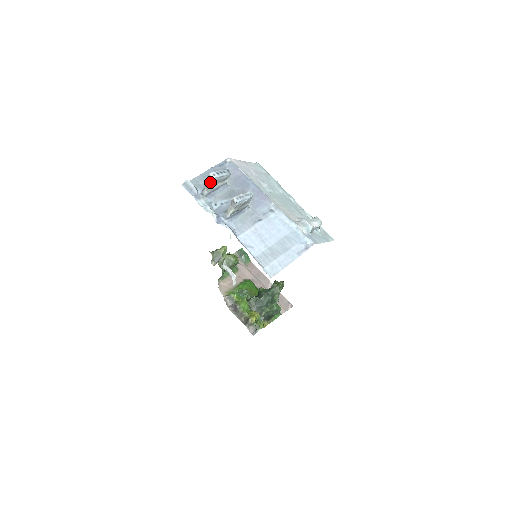
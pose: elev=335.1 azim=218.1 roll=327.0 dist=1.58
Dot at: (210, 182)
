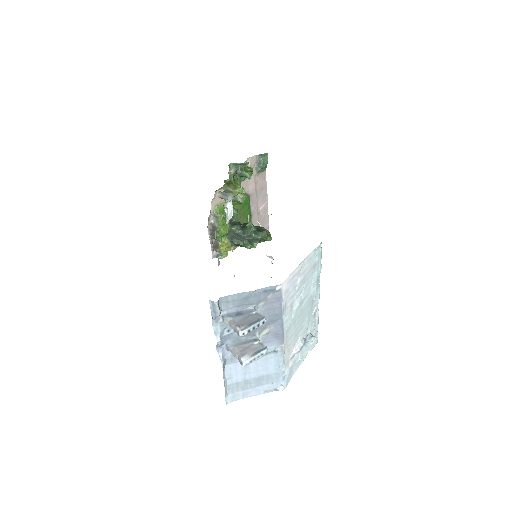
Dot at: (236, 332)
